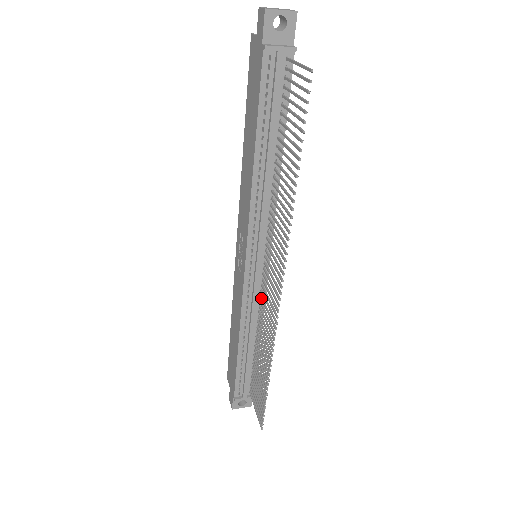
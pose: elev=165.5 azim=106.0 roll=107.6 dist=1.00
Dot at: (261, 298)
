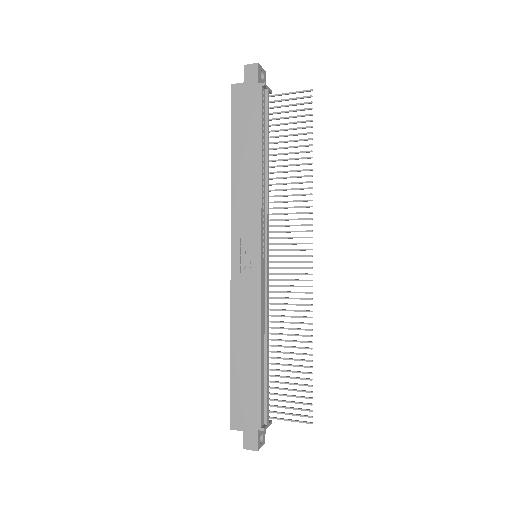
Dot at: (271, 291)
